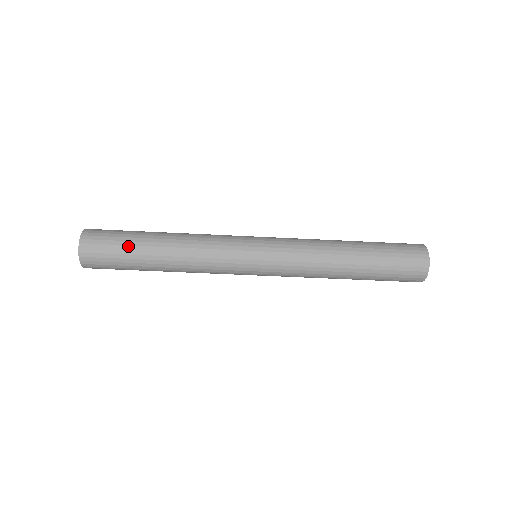
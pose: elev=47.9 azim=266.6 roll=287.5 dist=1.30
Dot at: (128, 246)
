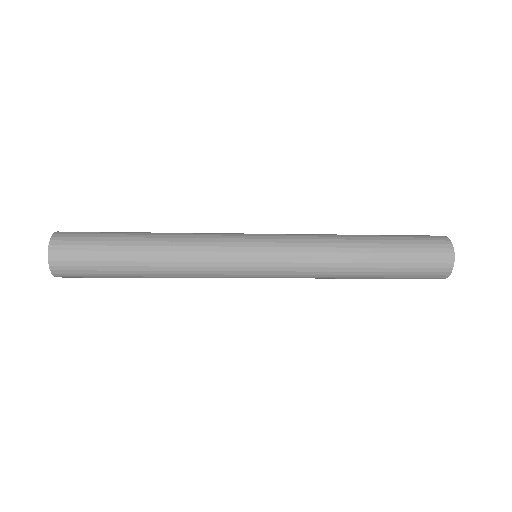
Dot at: (107, 246)
